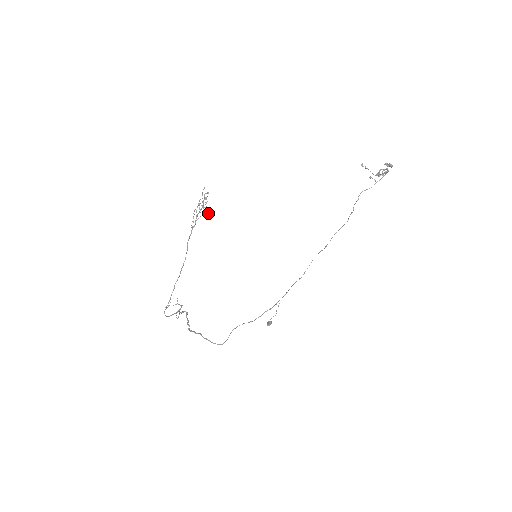
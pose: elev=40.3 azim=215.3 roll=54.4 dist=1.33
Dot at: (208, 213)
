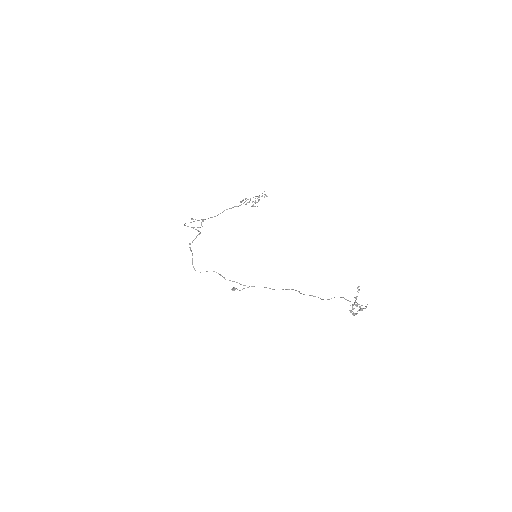
Dot at: occluded
